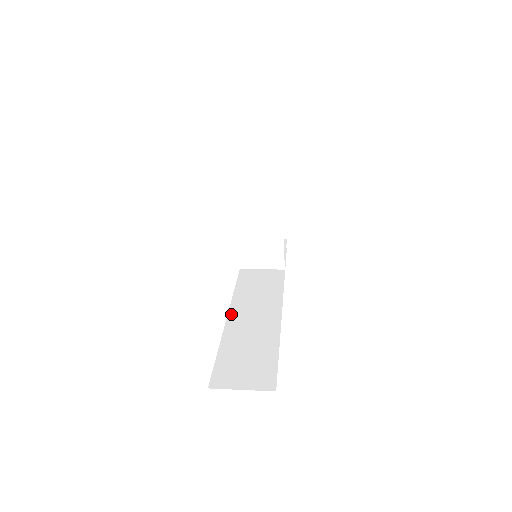
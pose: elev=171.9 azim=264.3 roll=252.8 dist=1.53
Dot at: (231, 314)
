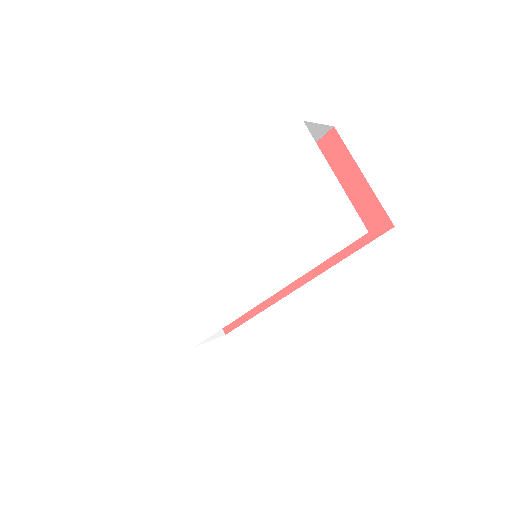
Dot at: occluded
